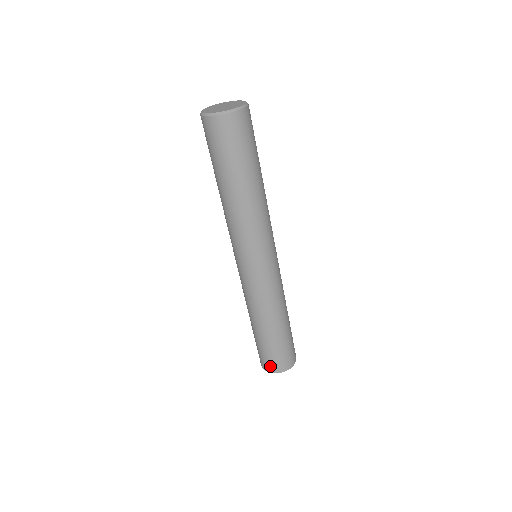
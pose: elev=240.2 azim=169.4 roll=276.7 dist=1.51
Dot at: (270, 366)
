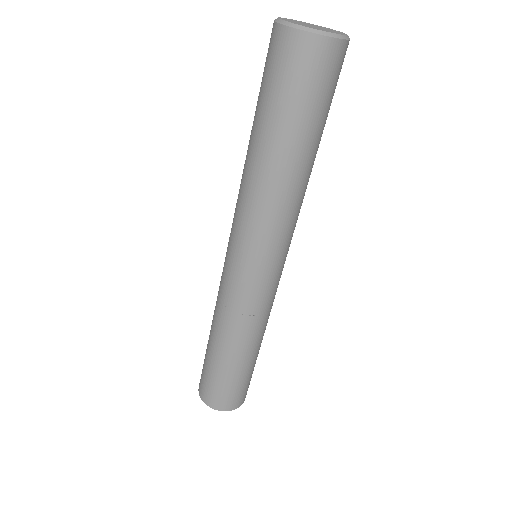
Dot at: (201, 387)
